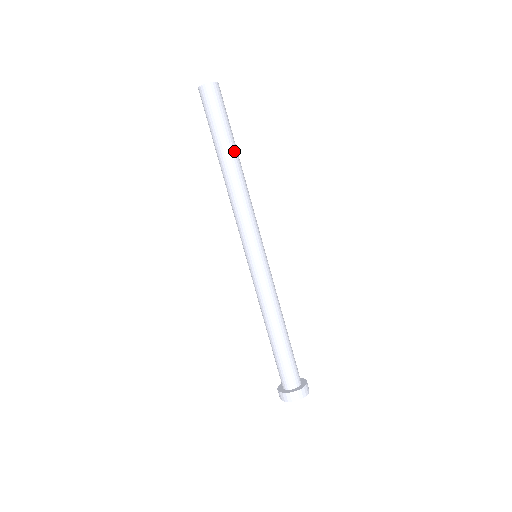
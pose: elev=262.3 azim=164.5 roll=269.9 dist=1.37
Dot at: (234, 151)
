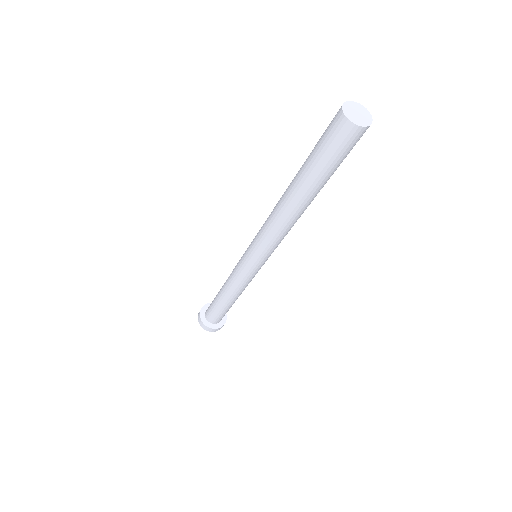
Dot at: occluded
